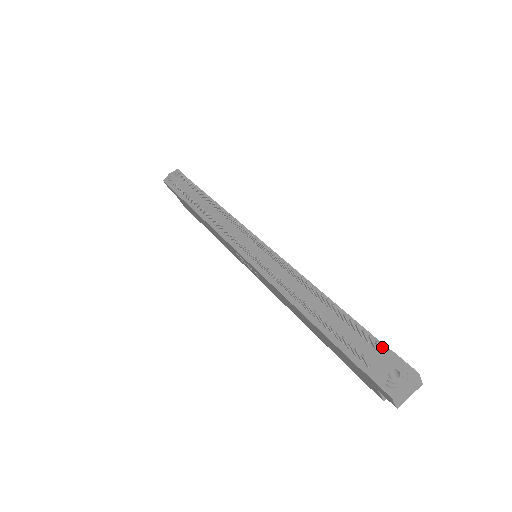
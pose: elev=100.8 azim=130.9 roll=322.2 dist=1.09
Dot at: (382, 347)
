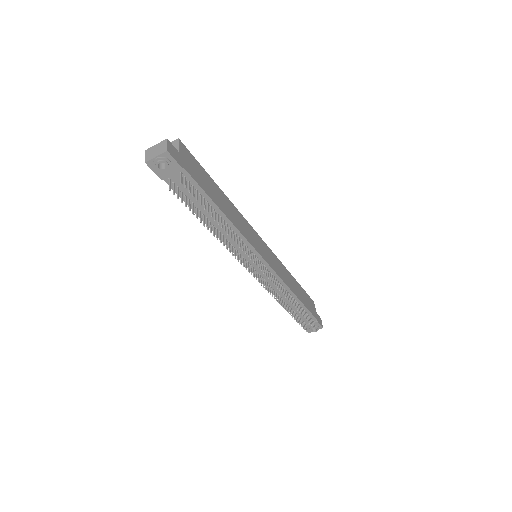
Dot at: (314, 319)
